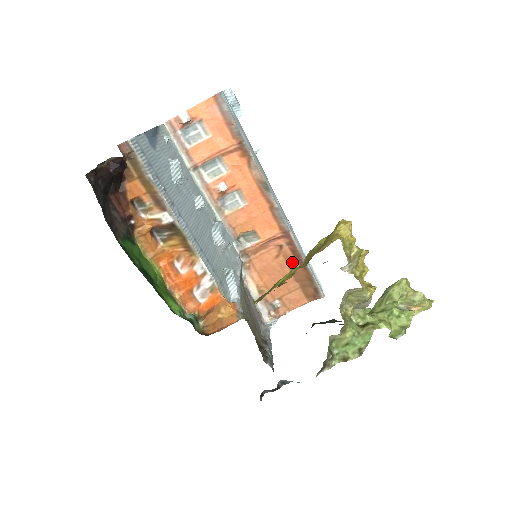
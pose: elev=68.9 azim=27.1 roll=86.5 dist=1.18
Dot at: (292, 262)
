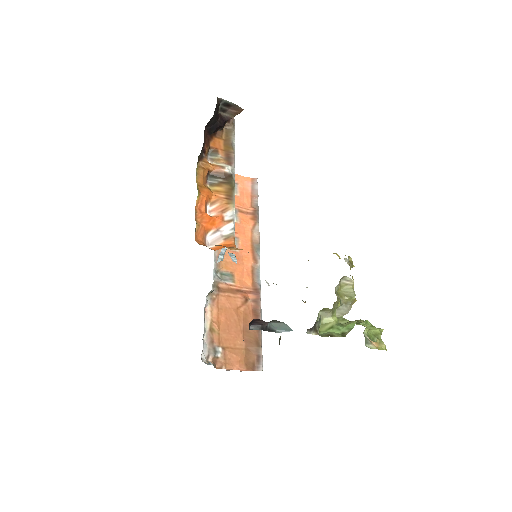
Dot at: (249, 319)
